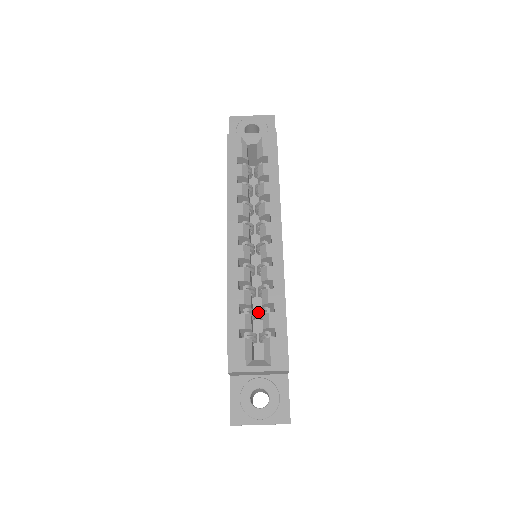
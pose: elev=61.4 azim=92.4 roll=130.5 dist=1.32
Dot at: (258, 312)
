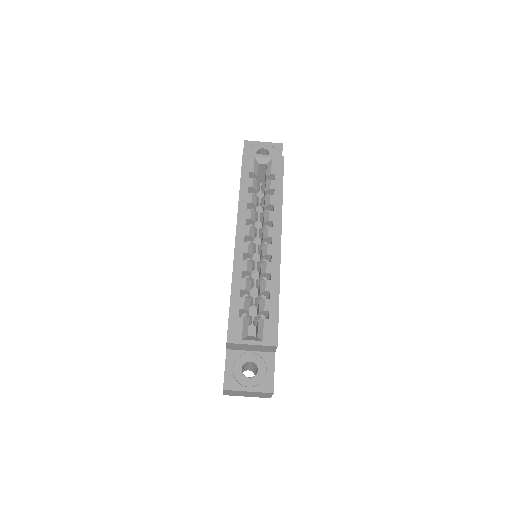
Dot at: (255, 300)
